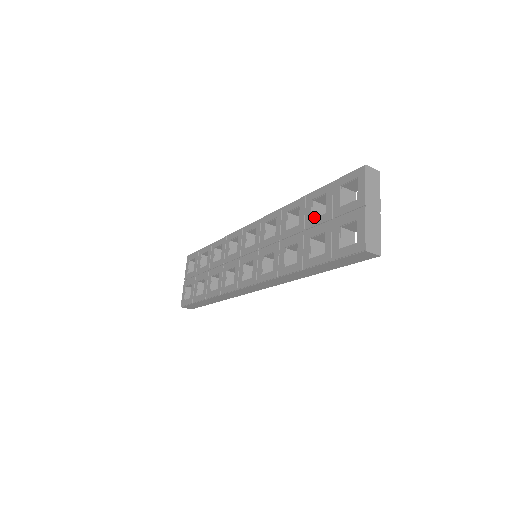
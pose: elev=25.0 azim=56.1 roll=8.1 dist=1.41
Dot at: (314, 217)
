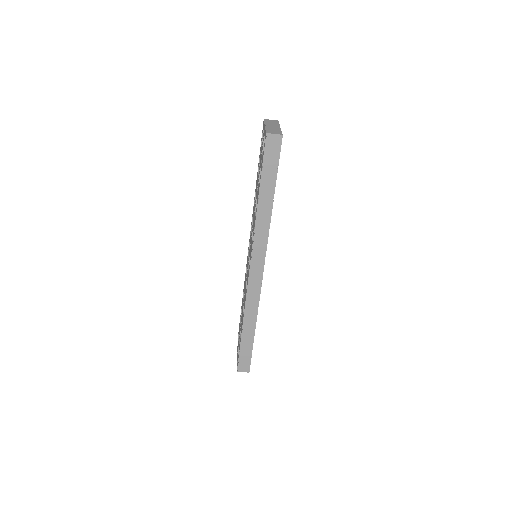
Dot at: occluded
